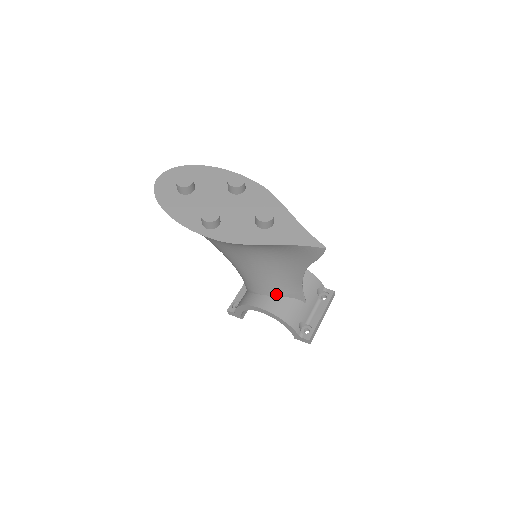
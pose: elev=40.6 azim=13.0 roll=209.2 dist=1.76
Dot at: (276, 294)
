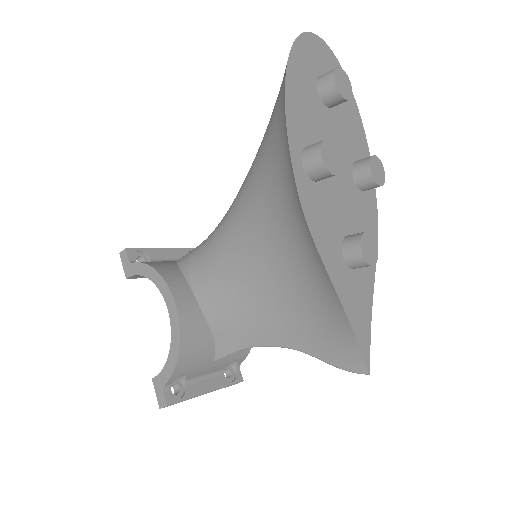
Dot at: (209, 315)
